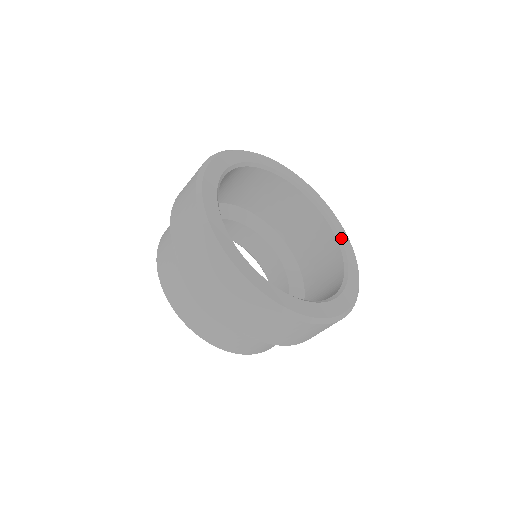
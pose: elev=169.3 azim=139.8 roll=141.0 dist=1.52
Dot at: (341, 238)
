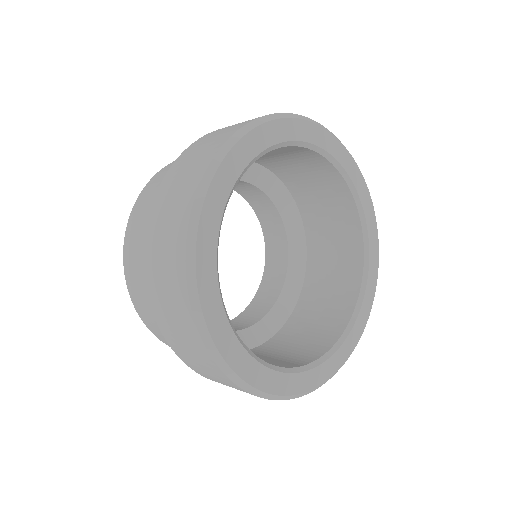
Dot at: (362, 202)
